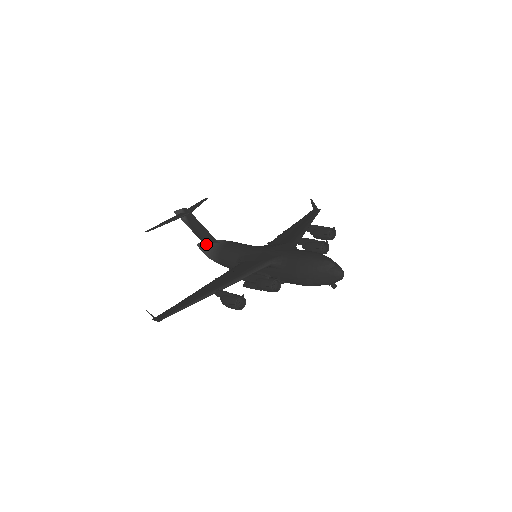
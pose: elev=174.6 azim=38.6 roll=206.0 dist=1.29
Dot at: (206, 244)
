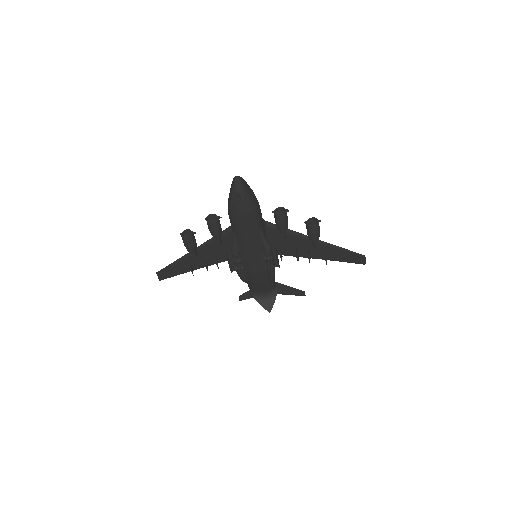
Dot at: occluded
